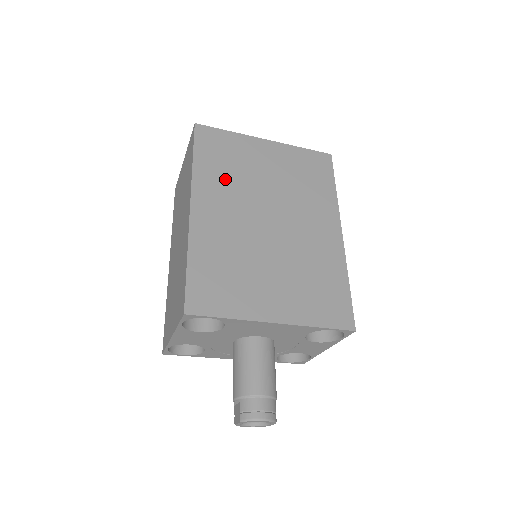
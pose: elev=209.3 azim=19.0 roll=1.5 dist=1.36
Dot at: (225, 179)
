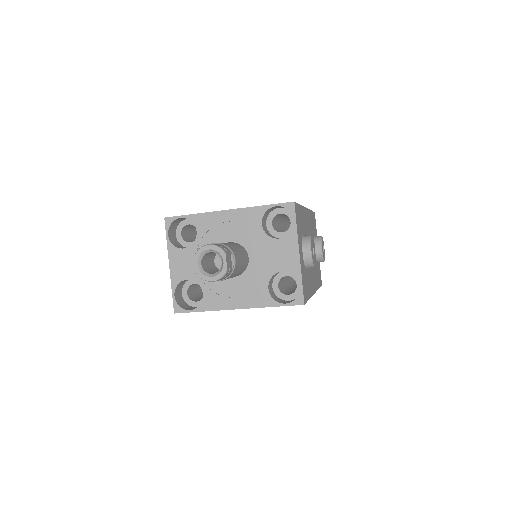
Dot at: occluded
